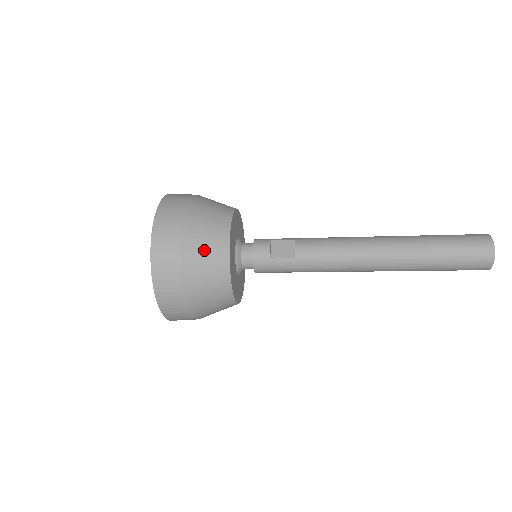
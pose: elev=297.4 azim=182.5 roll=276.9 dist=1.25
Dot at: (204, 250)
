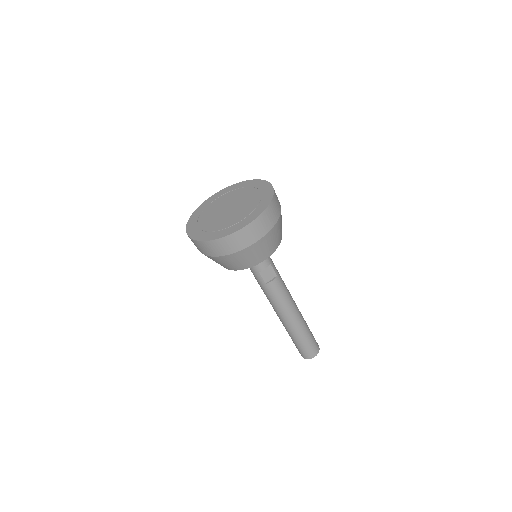
Dot at: (247, 258)
